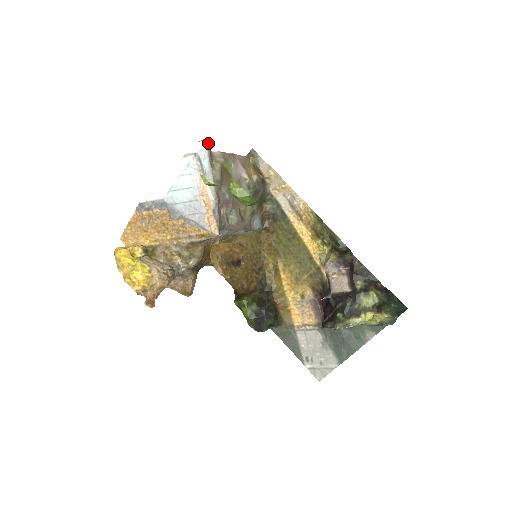
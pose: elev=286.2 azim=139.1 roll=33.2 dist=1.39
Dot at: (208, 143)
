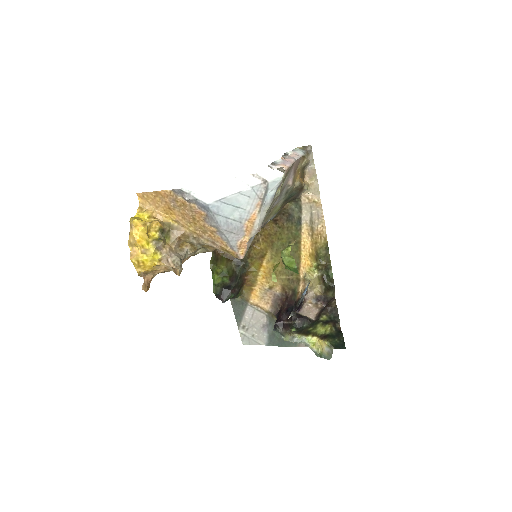
Dot at: (284, 177)
